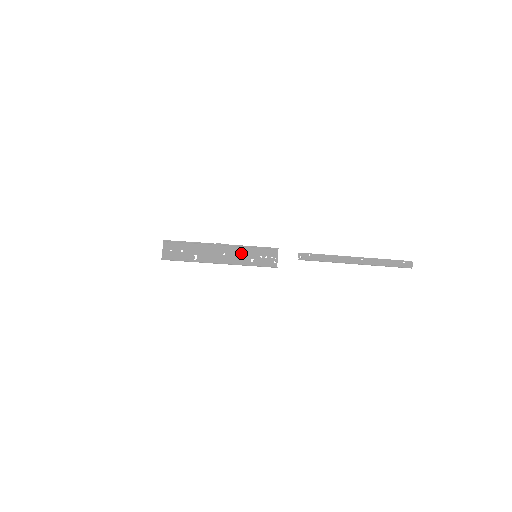
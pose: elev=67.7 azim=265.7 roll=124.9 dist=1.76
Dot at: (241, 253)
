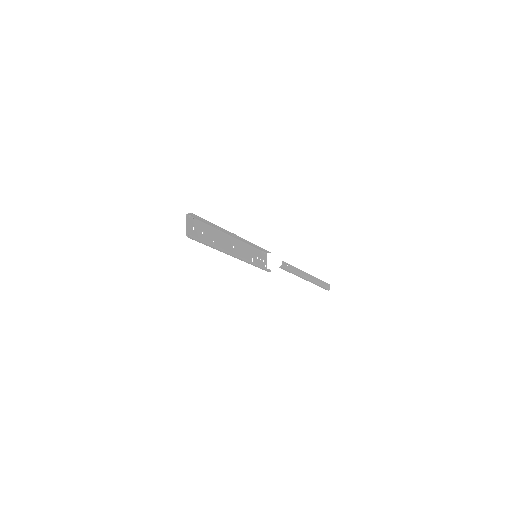
Dot at: (245, 250)
